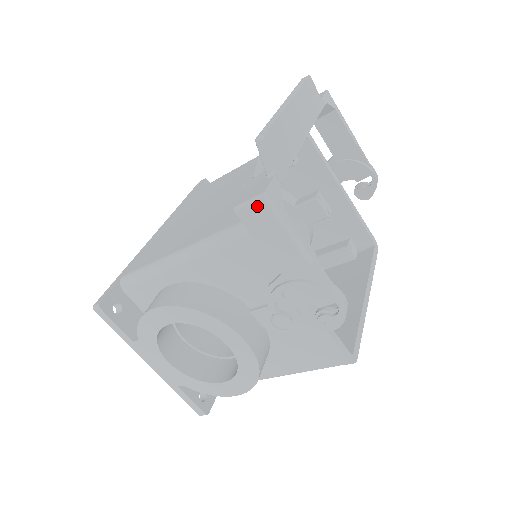
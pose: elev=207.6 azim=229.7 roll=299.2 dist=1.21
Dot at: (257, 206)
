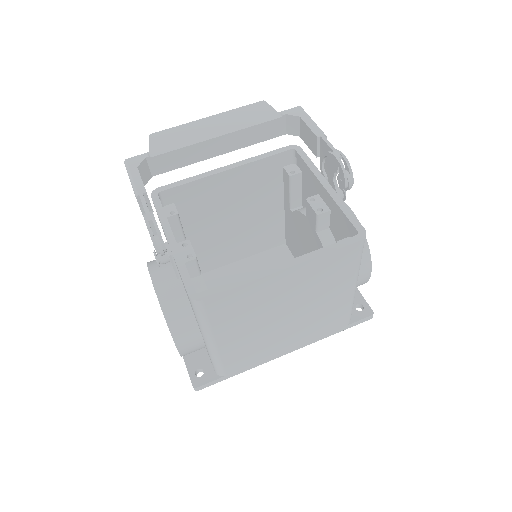
Dot at: occluded
